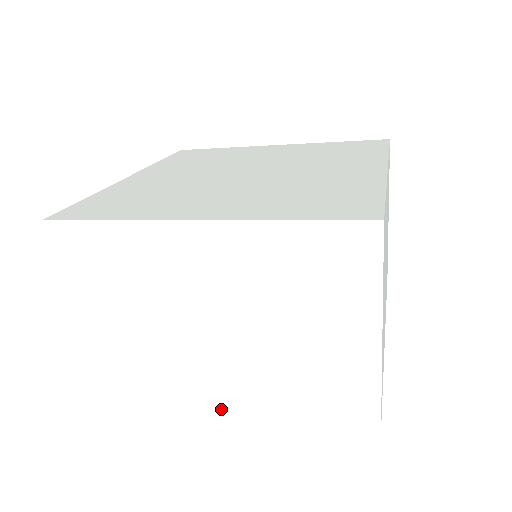
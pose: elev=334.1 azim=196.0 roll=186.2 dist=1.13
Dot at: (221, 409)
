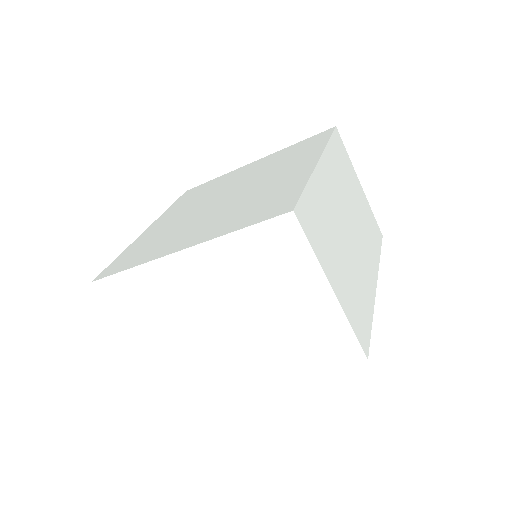
Dot at: (255, 377)
